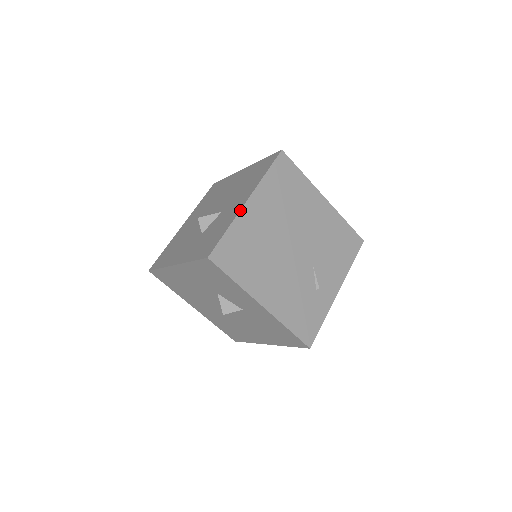
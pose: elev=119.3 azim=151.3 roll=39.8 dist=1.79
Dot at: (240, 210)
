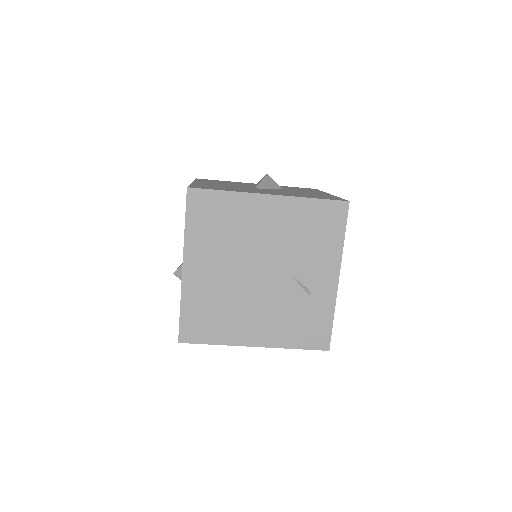
Dot at: (181, 283)
